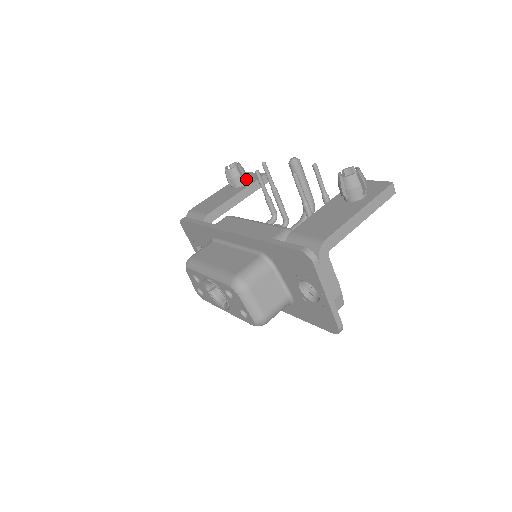
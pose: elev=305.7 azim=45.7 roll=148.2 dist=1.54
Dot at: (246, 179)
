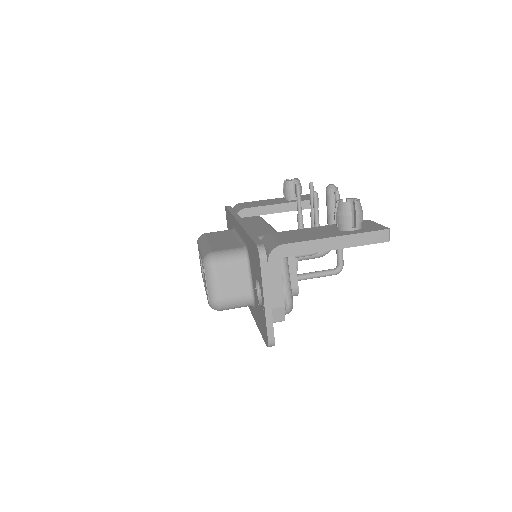
Dot at: occluded
